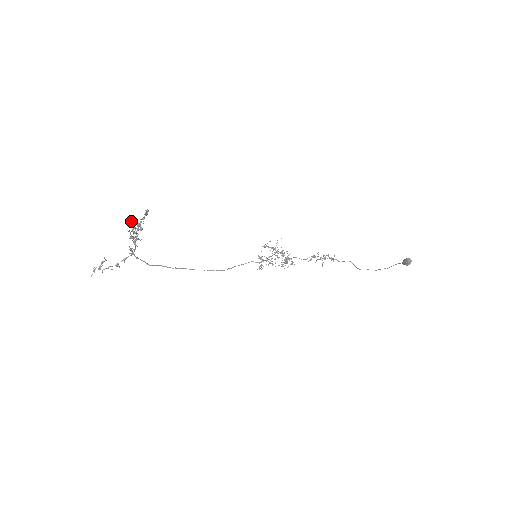
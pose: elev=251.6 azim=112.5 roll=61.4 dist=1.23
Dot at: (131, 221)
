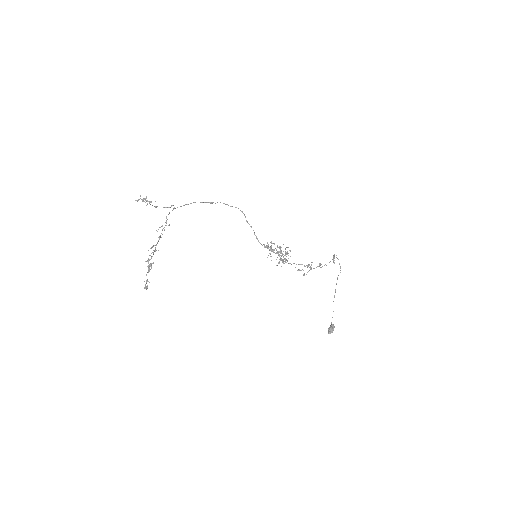
Dot at: (150, 255)
